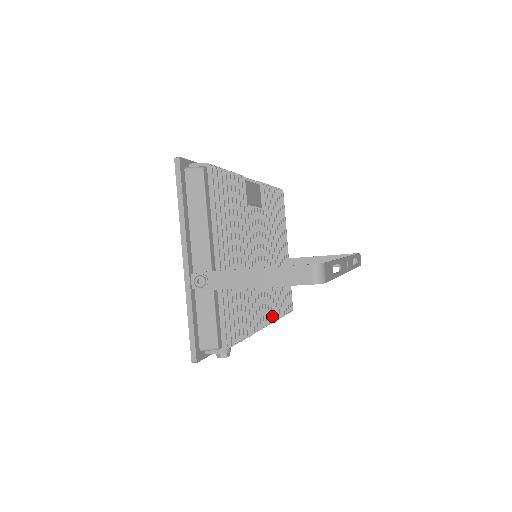
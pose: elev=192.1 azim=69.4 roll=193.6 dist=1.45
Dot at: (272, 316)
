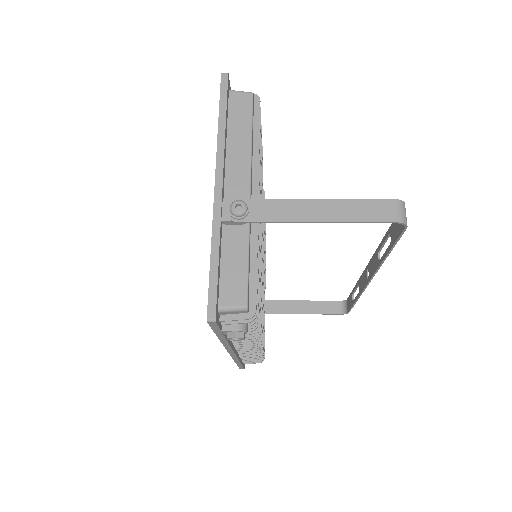
Dot at: occluded
